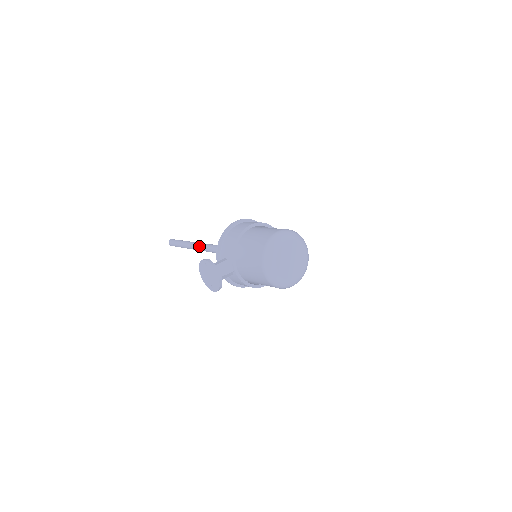
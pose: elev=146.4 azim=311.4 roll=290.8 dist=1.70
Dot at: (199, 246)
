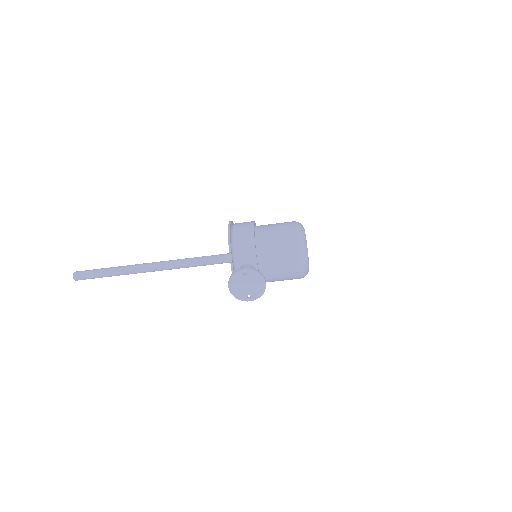
Dot at: (149, 267)
